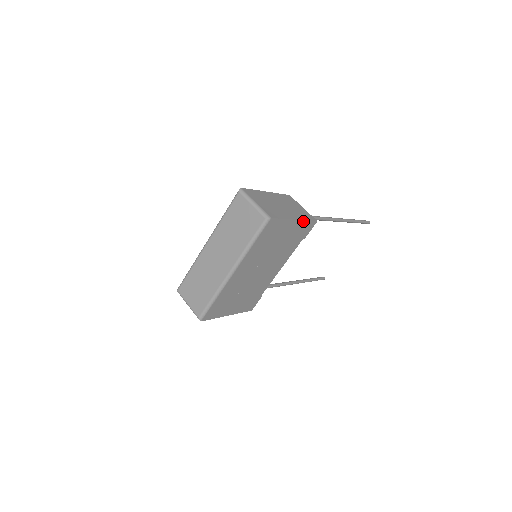
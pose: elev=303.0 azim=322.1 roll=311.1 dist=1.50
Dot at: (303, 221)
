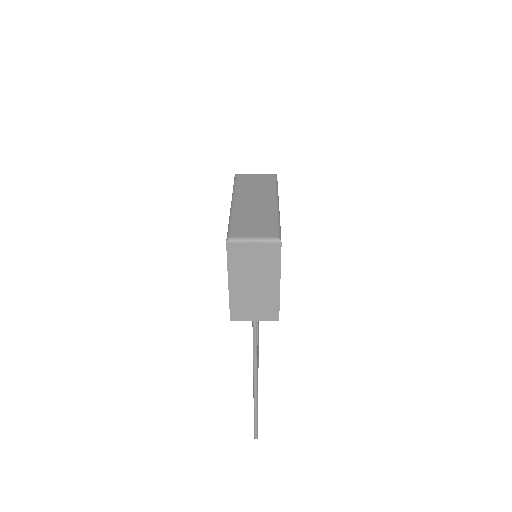
Dot at: occluded
